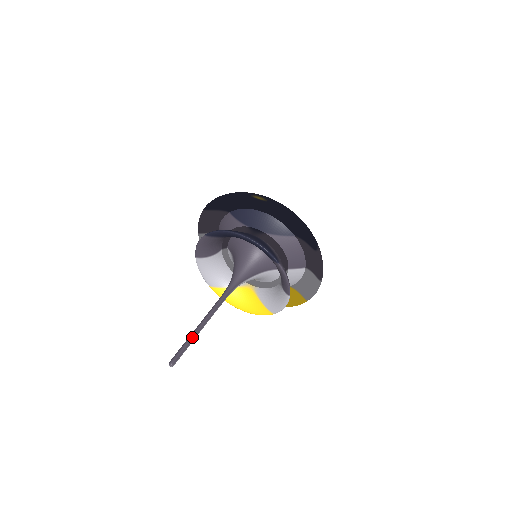
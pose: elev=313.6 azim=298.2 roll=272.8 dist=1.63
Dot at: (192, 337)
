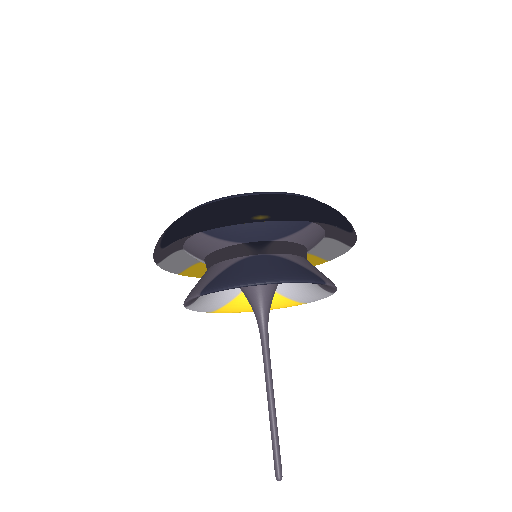
Dot at: (275, 429)
